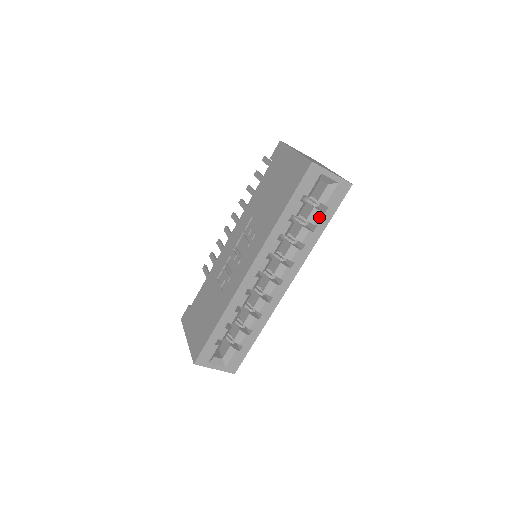
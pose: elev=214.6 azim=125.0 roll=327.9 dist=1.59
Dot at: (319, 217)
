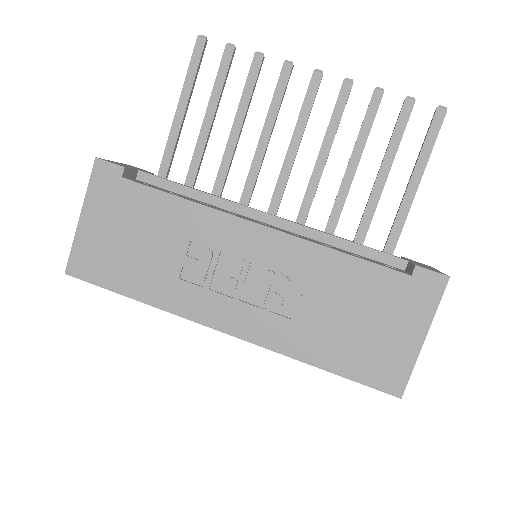
Dot at: occluded
